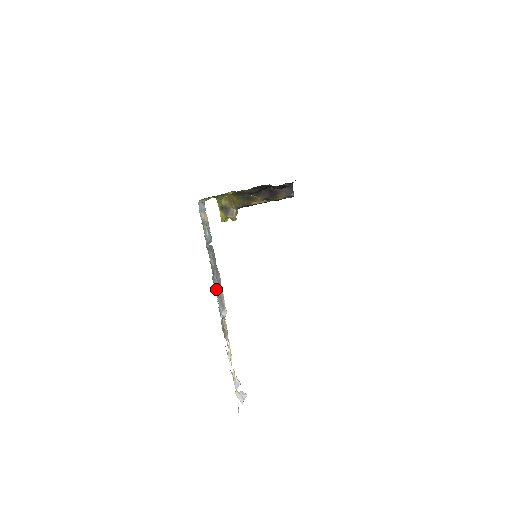
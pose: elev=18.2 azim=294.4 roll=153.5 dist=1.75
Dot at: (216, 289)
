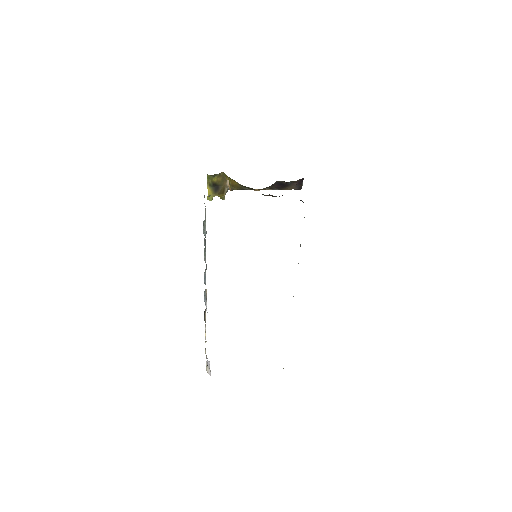
Dot at: occluded
